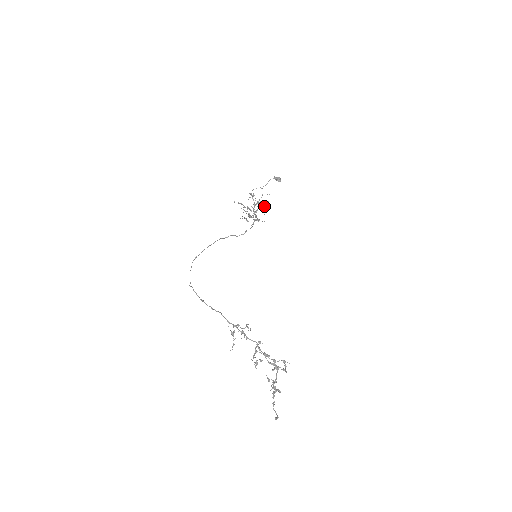
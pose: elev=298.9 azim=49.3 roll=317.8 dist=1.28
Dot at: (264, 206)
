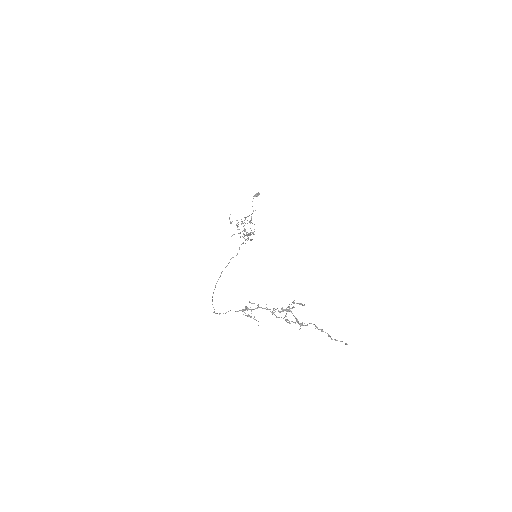
Dot at: (244, 222)
